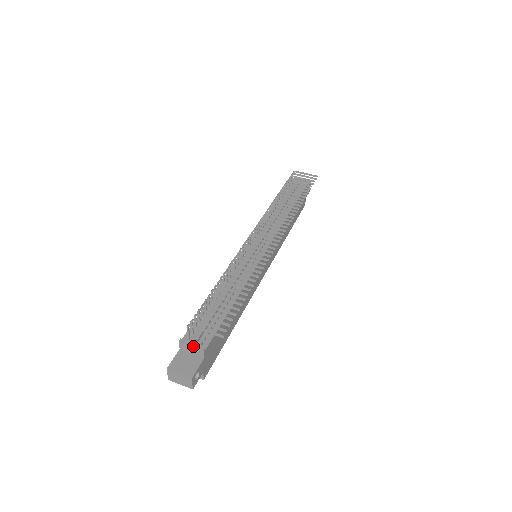
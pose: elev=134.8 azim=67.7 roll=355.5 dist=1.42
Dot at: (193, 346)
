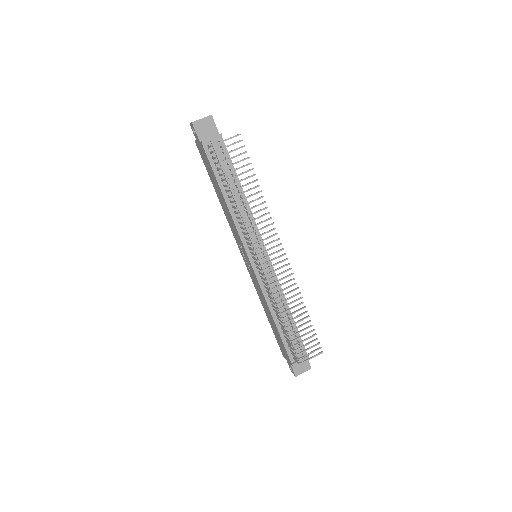
Dot at: occluded
